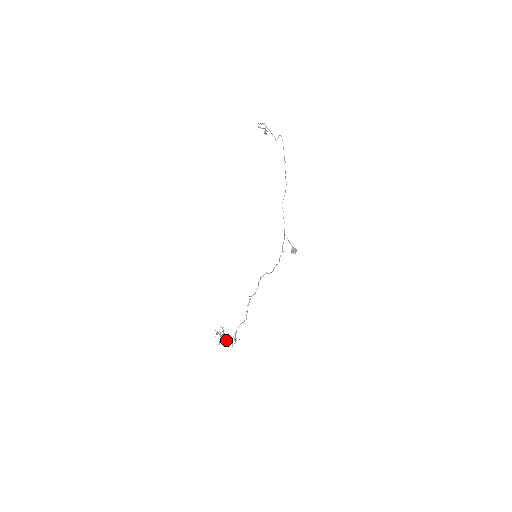
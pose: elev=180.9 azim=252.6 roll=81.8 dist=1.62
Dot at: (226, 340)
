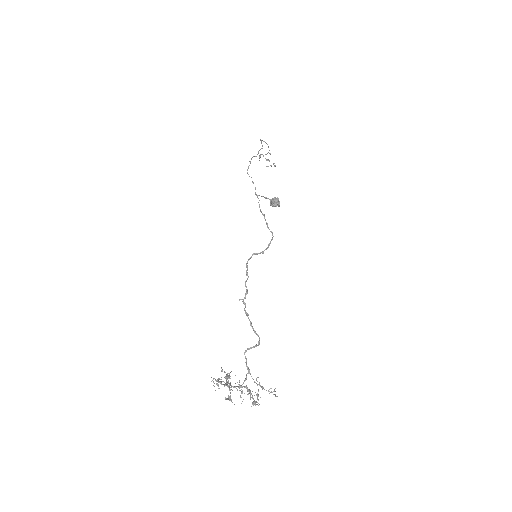
Dot at: occluded
